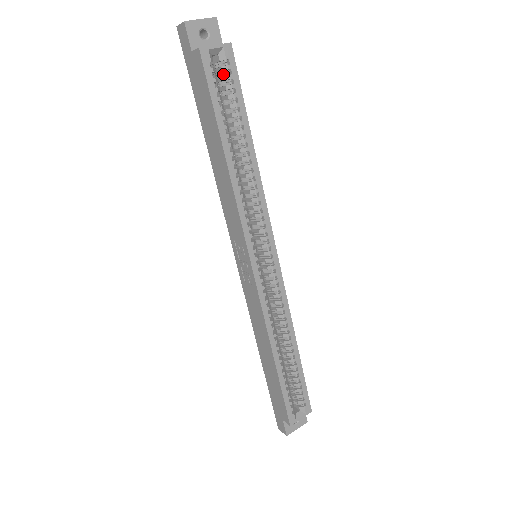
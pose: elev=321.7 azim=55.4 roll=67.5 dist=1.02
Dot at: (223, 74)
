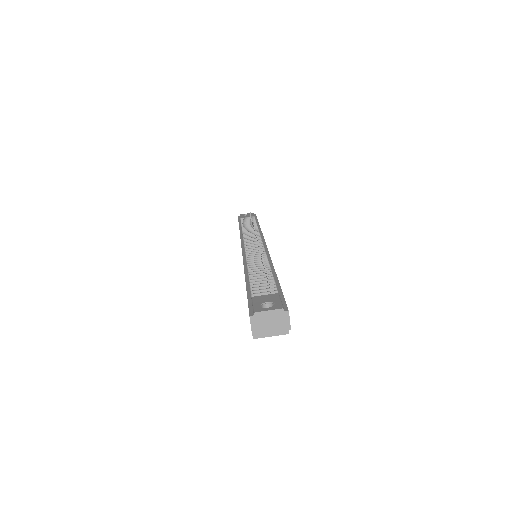
Dot at: occluded
